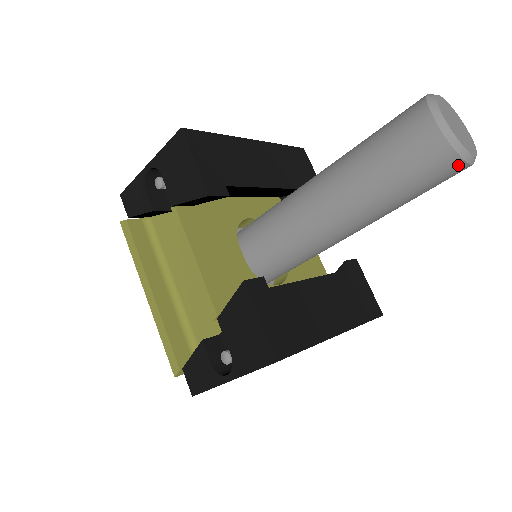
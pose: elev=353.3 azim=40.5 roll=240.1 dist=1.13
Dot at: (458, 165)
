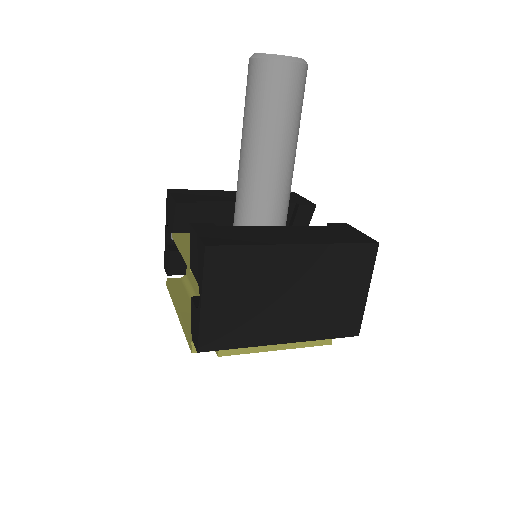
Dot at: (279, 66)
